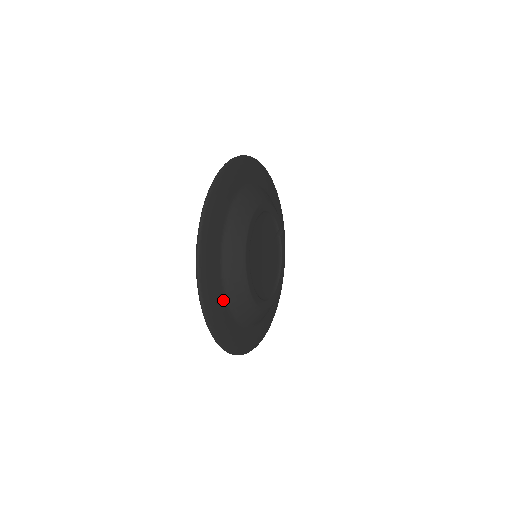
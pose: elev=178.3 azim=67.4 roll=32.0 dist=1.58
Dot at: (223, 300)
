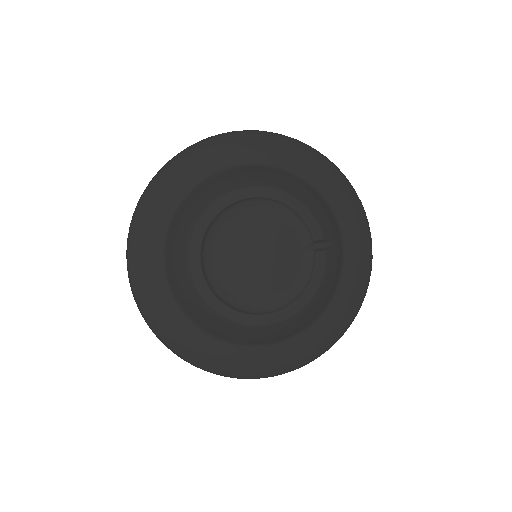
Dot at: (160, 269)
